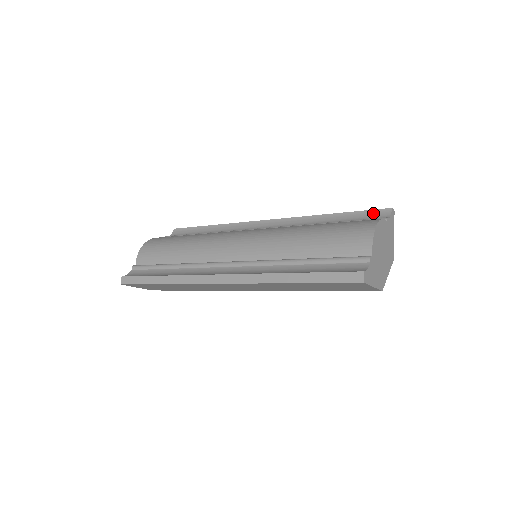
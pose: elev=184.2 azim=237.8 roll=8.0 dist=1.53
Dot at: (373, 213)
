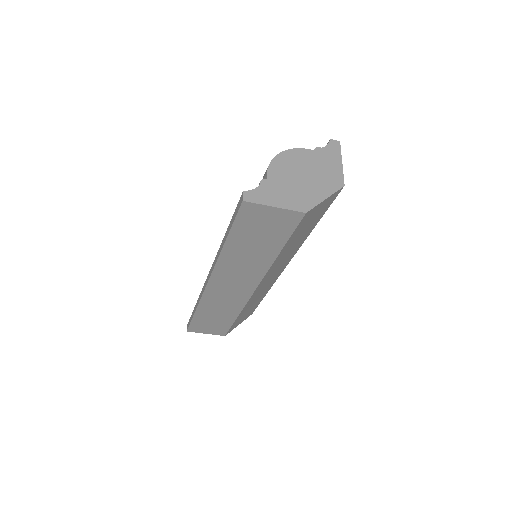
Dot at: occluded
